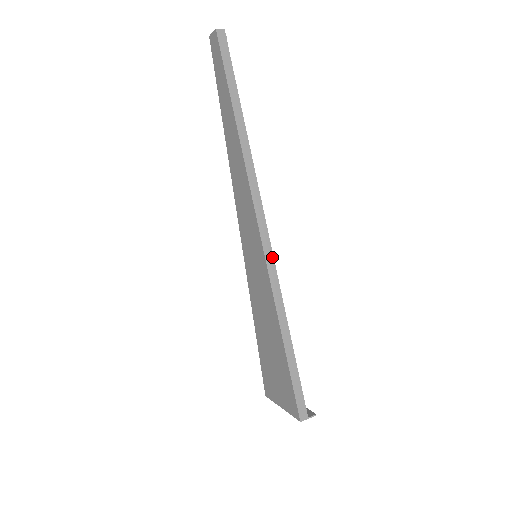
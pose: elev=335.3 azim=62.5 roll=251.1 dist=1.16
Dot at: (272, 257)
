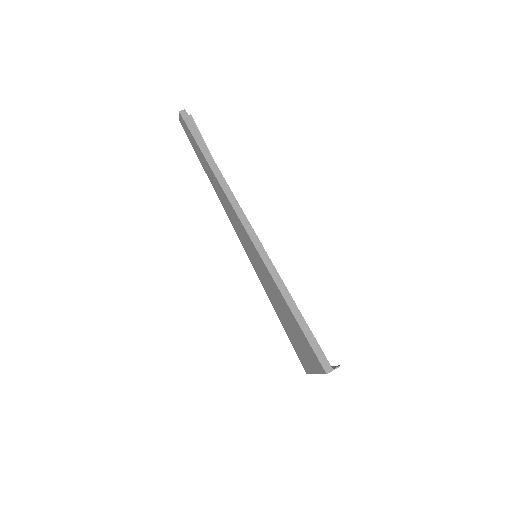
Dot at: (263, 249)
